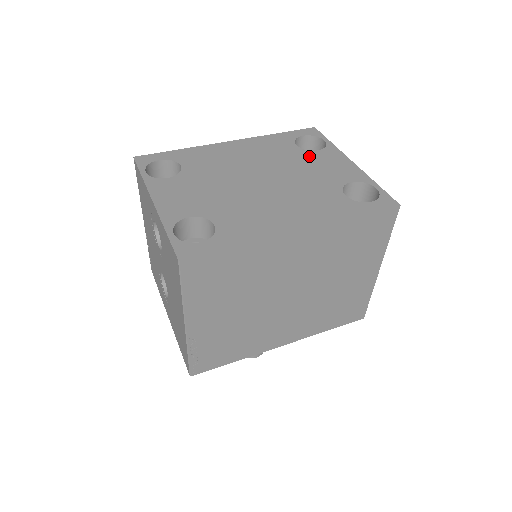
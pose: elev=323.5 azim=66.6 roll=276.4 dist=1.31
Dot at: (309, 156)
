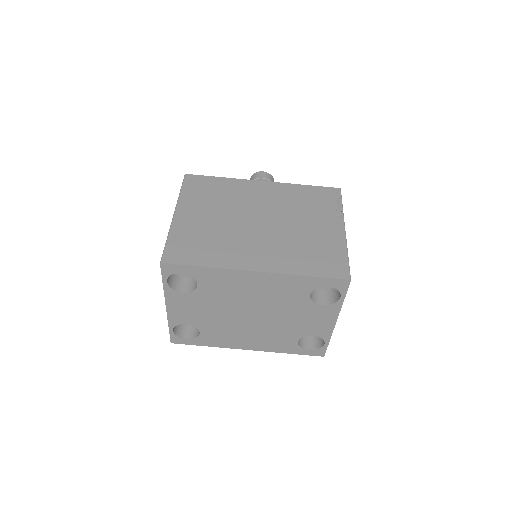
Dot at: (308, 308)
